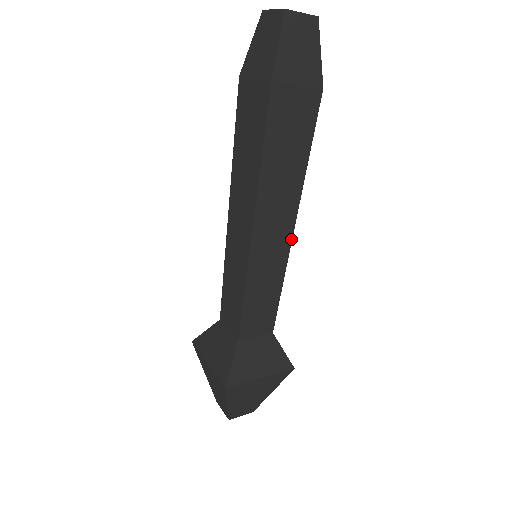
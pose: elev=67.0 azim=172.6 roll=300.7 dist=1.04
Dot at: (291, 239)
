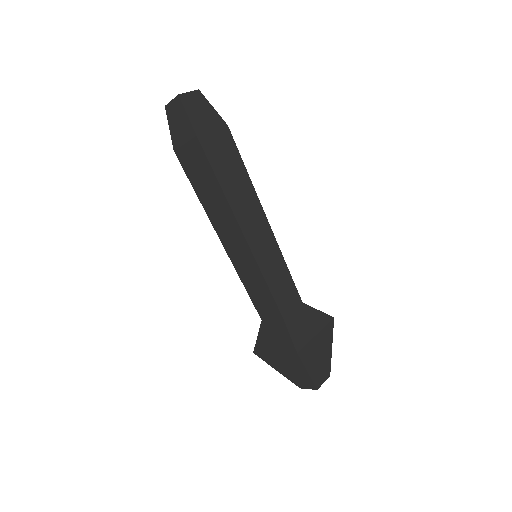
Dot at: (270, 228)
